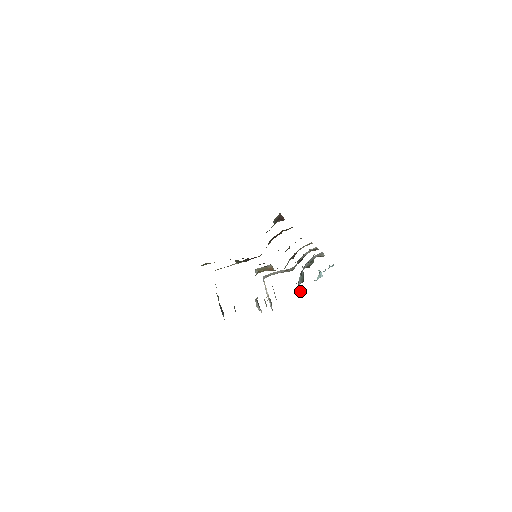
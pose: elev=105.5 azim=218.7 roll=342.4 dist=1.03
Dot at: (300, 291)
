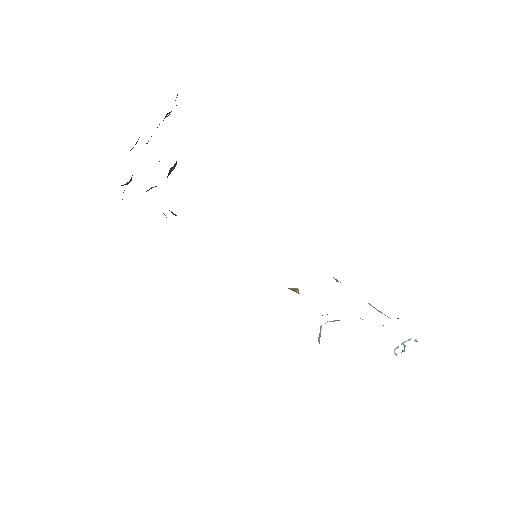
Dot at: occluded
